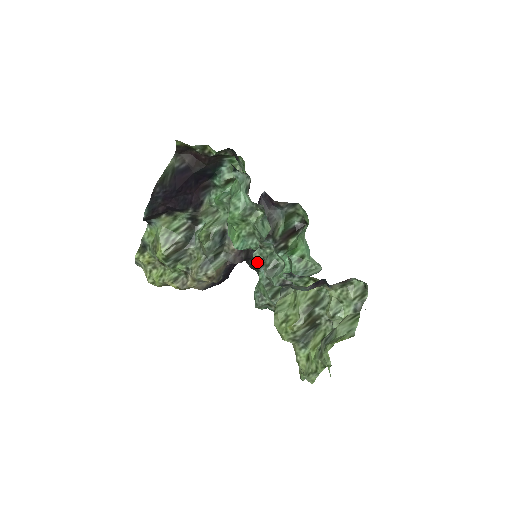
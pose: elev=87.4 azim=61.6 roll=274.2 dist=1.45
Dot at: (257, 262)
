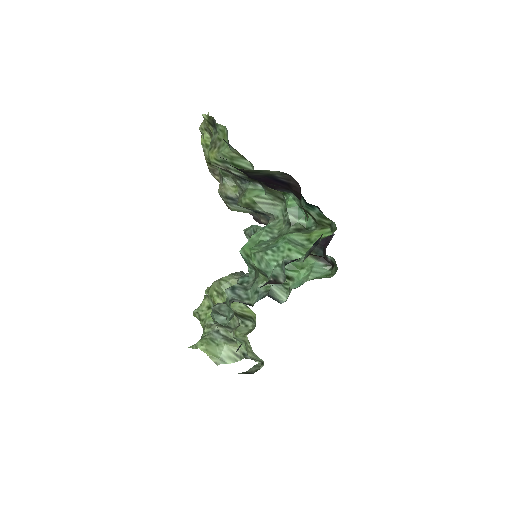
Dot at: occluded
